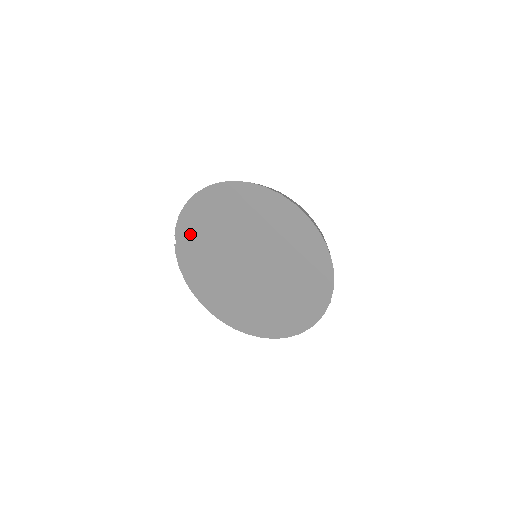
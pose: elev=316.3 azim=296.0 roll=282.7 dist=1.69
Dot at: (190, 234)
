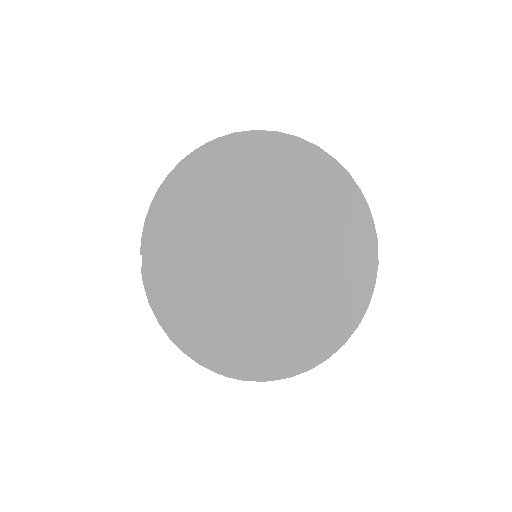
Dot at: (162, 241)
